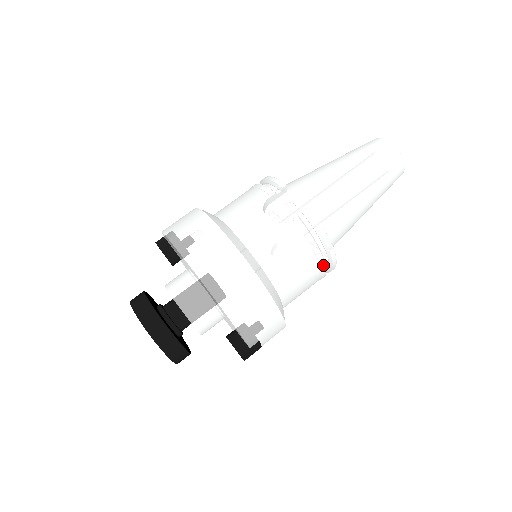
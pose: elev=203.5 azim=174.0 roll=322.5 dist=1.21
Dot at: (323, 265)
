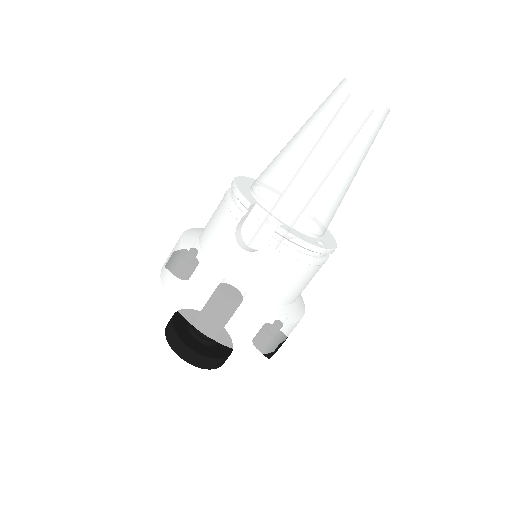
Dot at: (318, 263)
